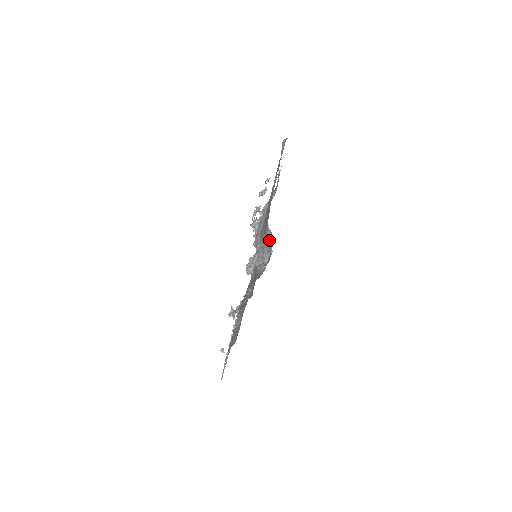
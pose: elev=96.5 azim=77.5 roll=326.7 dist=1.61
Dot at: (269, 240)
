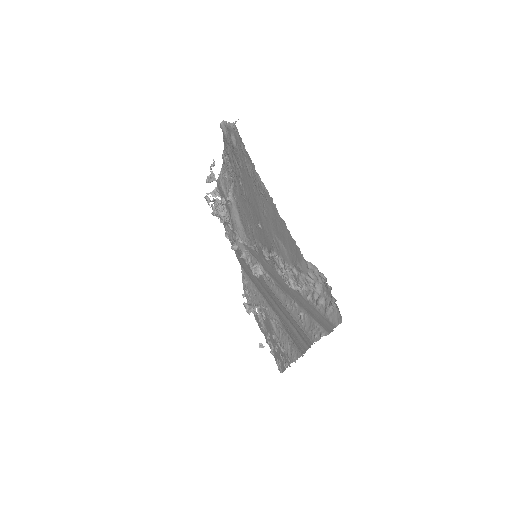
Dot at: (314, 273)
